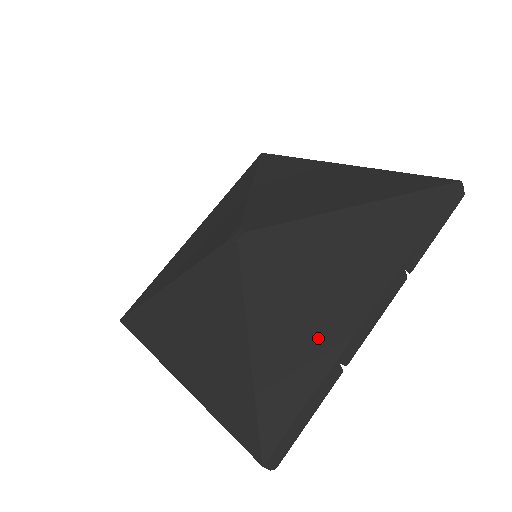
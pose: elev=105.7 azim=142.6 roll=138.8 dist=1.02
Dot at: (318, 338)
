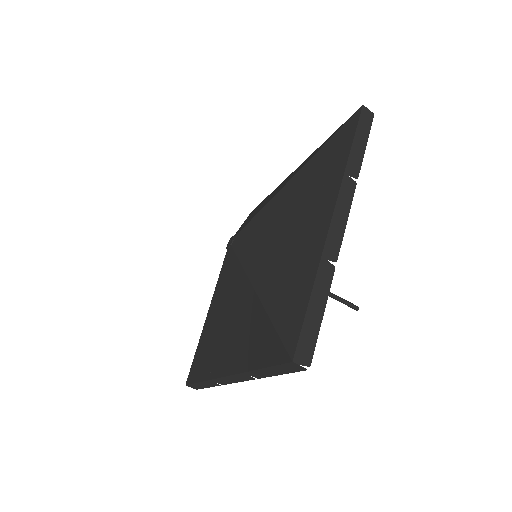
Dot at: (303, 255)
